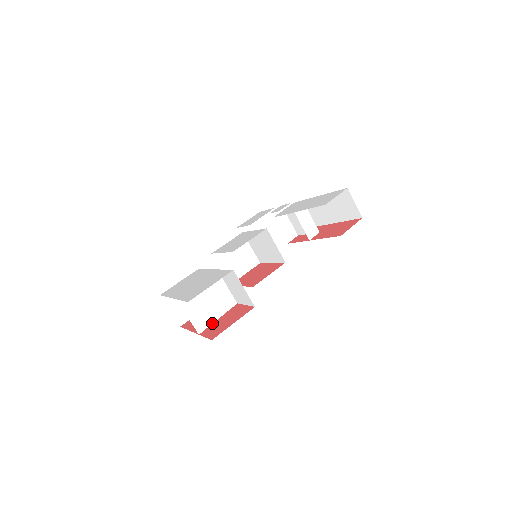
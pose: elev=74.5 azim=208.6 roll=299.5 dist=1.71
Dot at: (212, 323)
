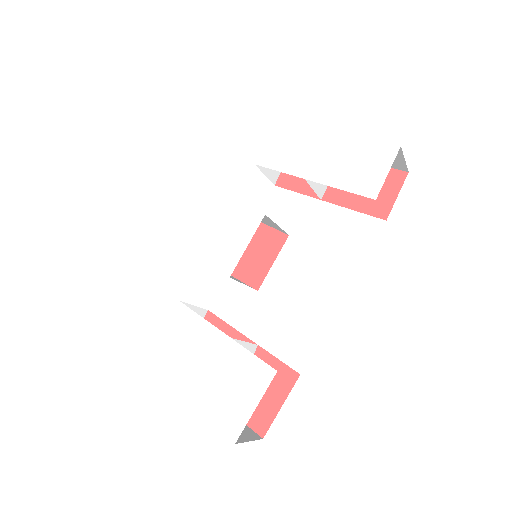
Dot at: occluded
